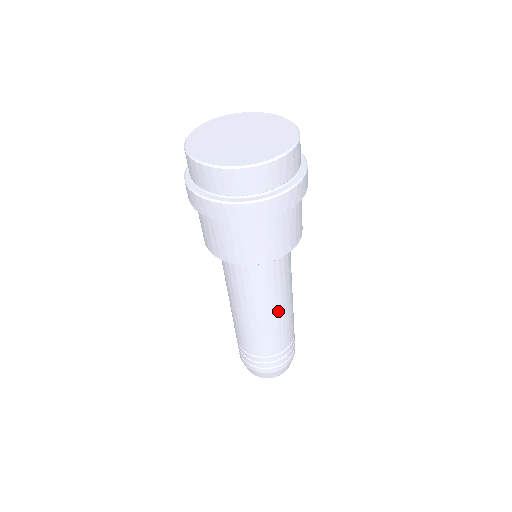
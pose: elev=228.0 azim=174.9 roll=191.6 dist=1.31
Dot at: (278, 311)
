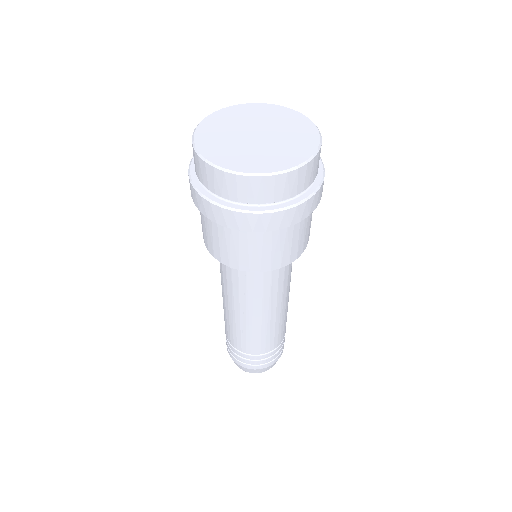
Dot at: (286, 302)
